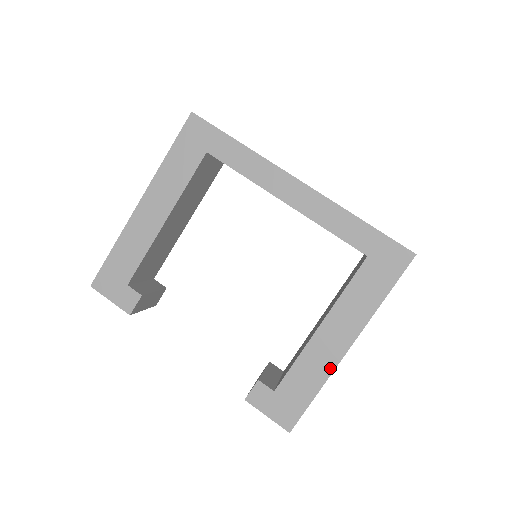
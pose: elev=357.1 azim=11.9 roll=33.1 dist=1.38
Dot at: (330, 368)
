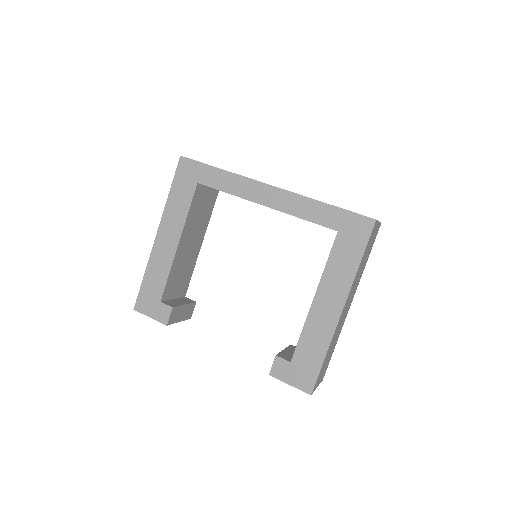
Dot at: (330, 332)
